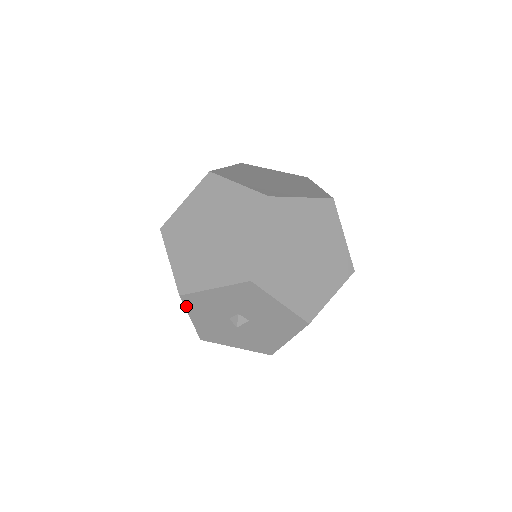
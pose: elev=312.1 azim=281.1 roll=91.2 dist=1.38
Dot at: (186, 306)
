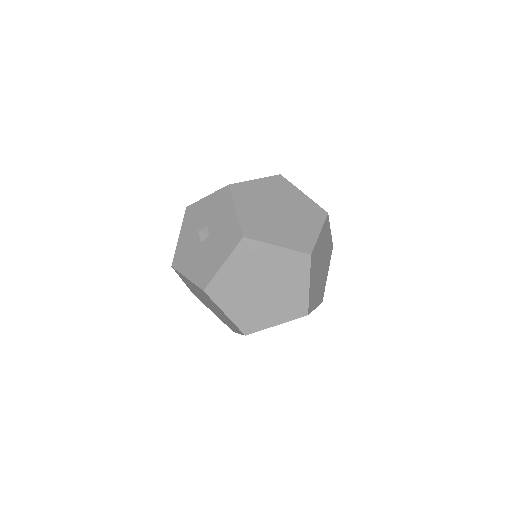
Dot at: (184, 220)
